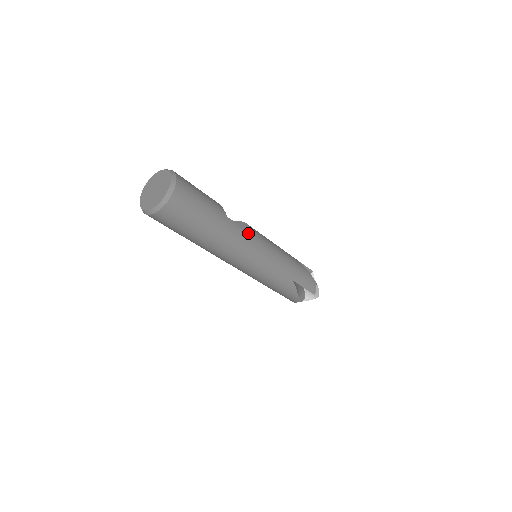
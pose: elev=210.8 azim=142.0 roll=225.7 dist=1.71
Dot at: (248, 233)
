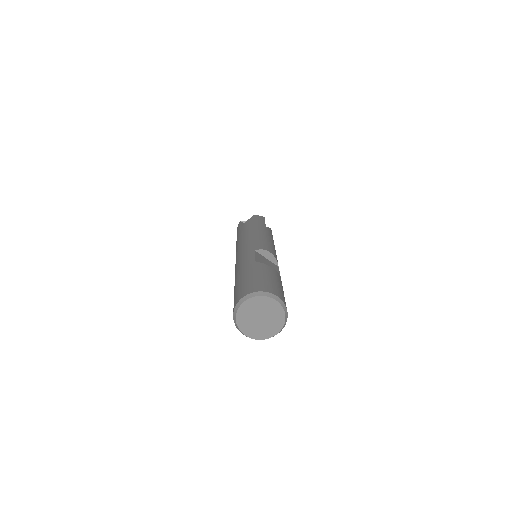
Dot at: occluded
